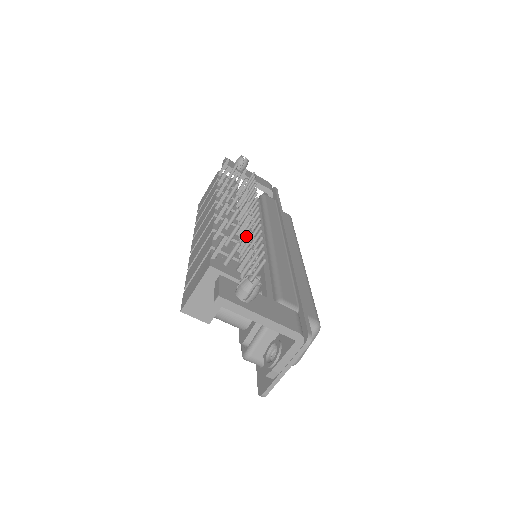
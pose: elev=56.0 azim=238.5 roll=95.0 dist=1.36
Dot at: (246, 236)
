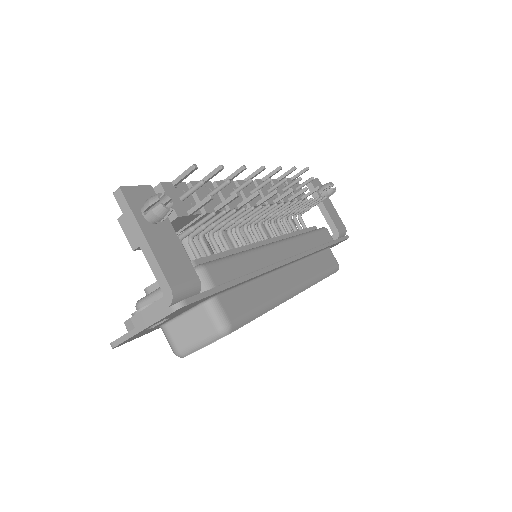
Dot at: (230, 197)
